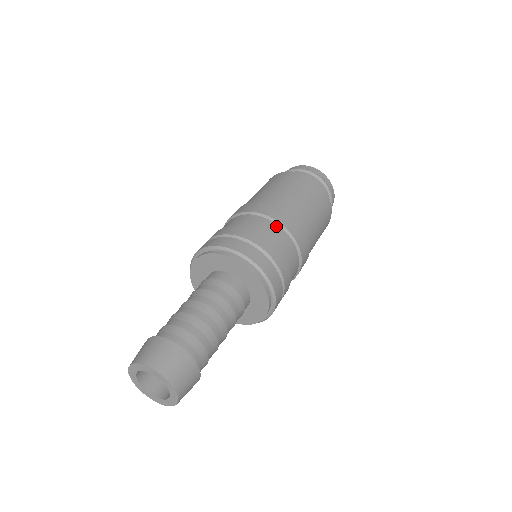
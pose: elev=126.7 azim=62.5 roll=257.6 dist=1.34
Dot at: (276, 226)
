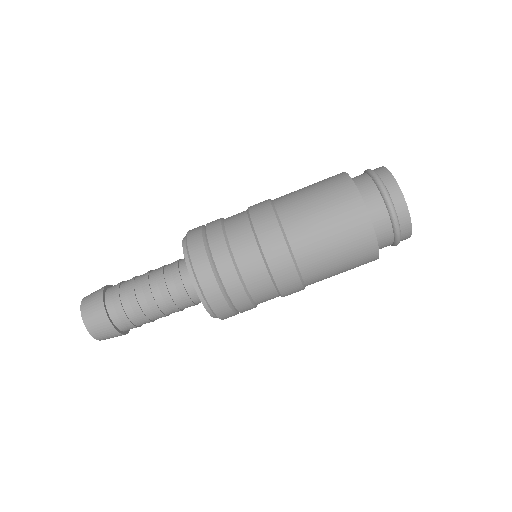
Dot at: (262, 266)
